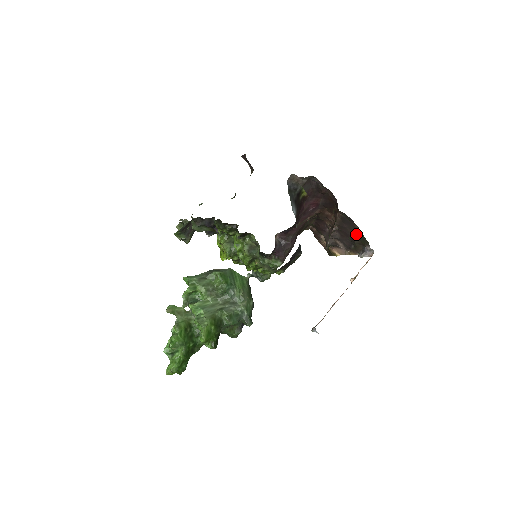
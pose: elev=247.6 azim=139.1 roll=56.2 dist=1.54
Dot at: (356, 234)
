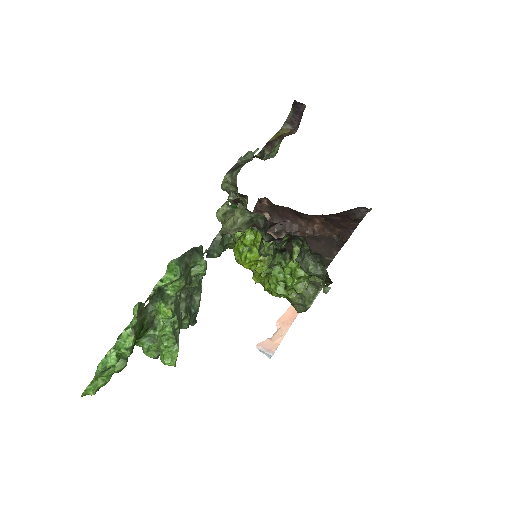
Dot at: (324, 253)
